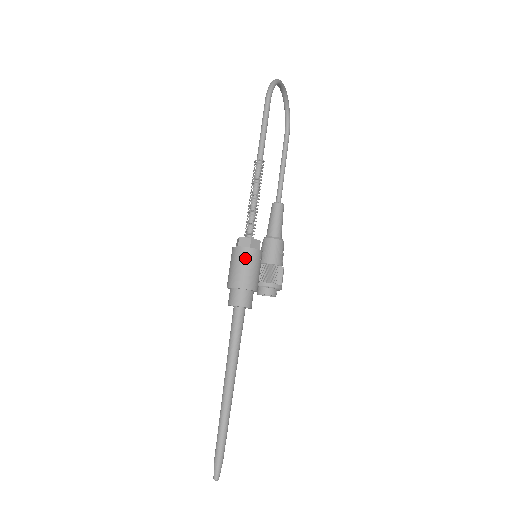
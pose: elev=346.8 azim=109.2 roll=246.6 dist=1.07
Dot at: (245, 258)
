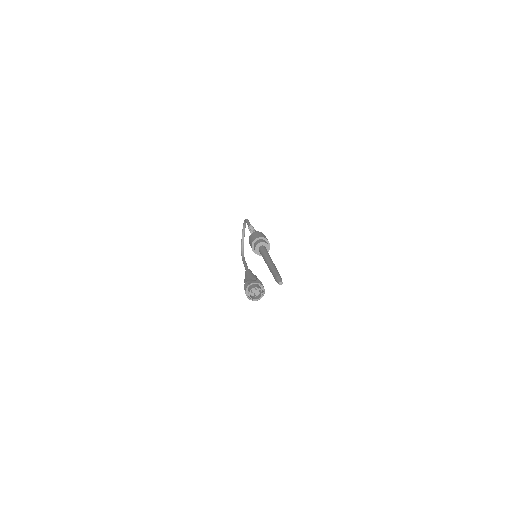
Dot at: (261, 233)
